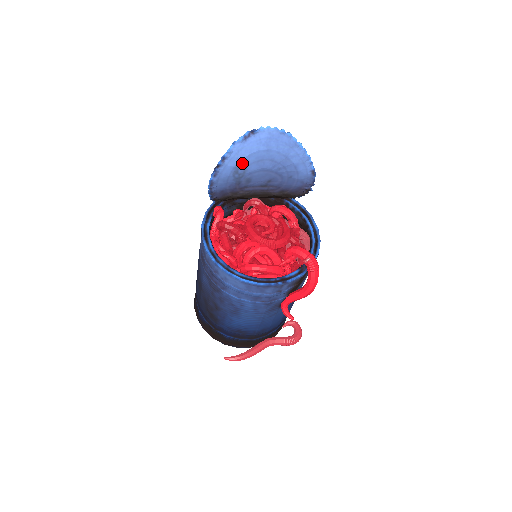
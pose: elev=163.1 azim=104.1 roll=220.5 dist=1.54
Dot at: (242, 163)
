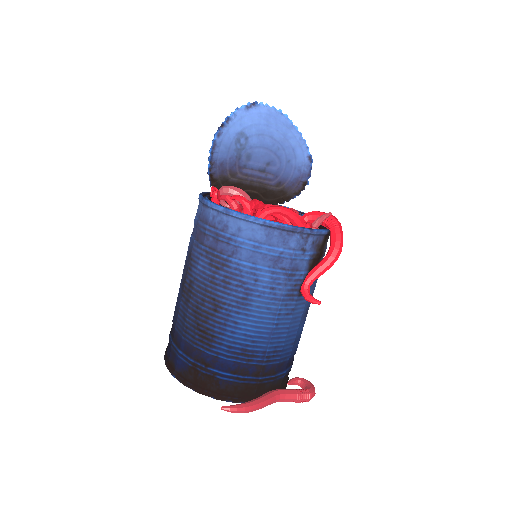
Dot at: (244, 132)
